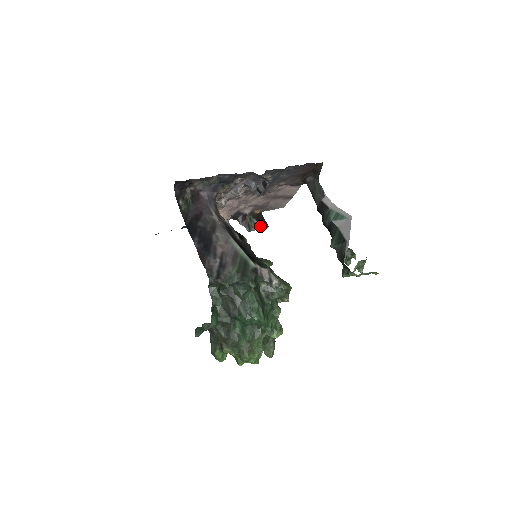
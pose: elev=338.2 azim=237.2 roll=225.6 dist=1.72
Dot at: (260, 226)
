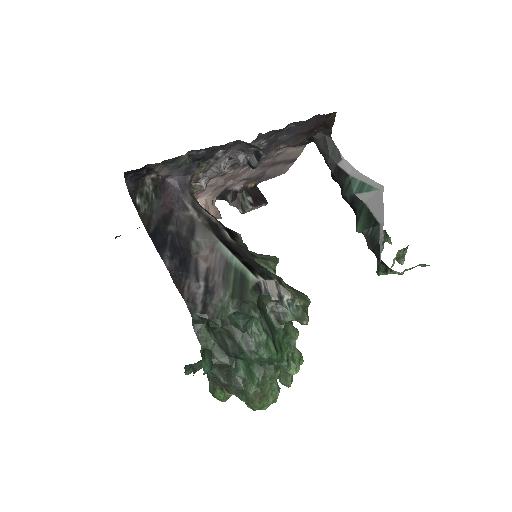
Dot at: (257, 205)
